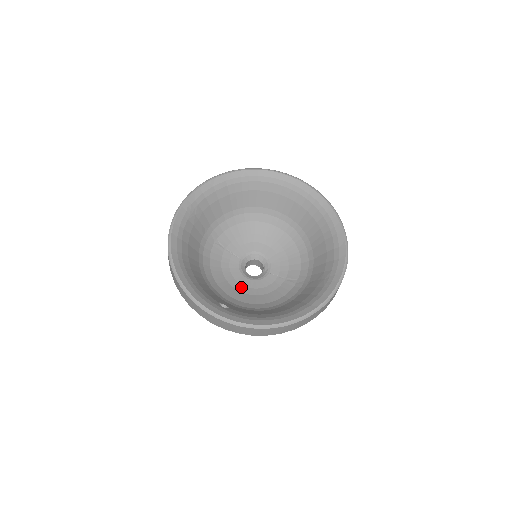
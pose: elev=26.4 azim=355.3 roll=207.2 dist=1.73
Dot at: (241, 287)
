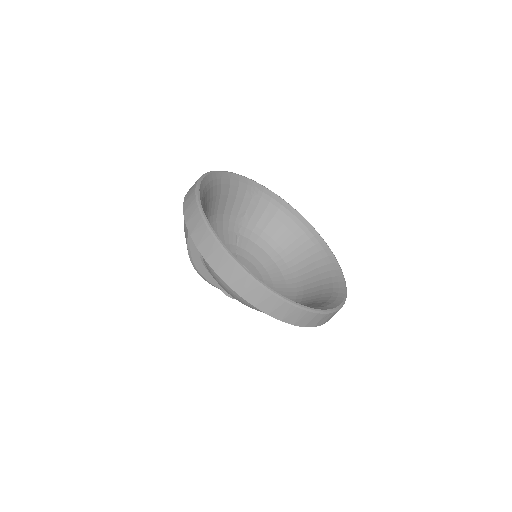
Dot at: occluded
